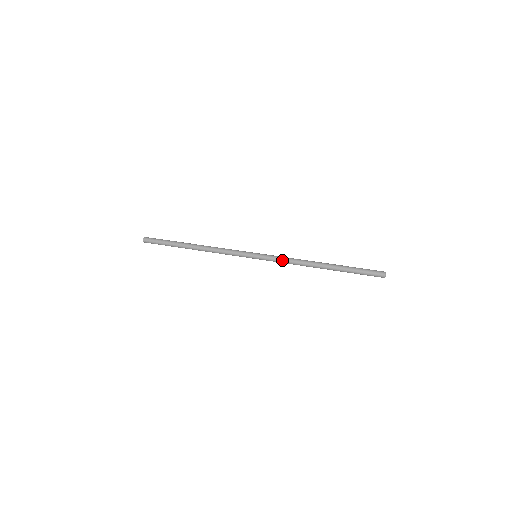
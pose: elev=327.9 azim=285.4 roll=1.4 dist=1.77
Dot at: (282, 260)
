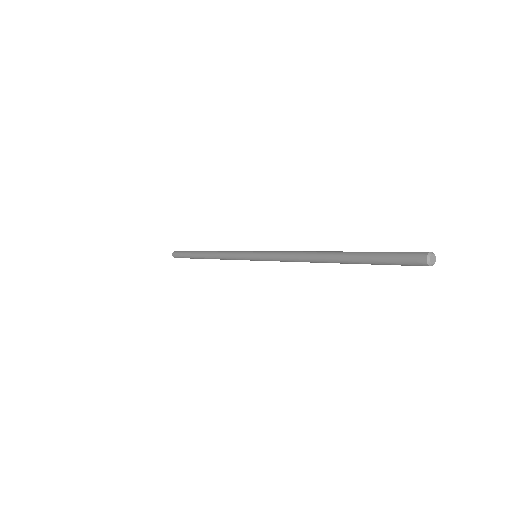
Dot at: (278, 256)
